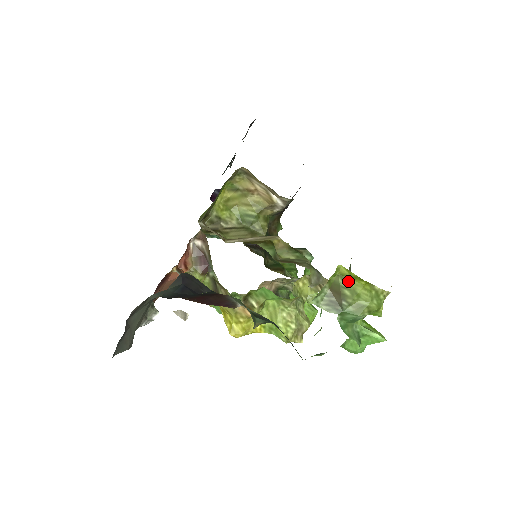
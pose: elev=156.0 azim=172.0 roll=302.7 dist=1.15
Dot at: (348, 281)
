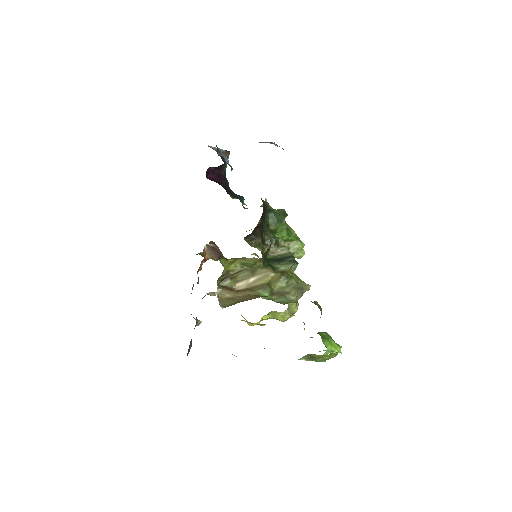
Dot at: (317, 355)
